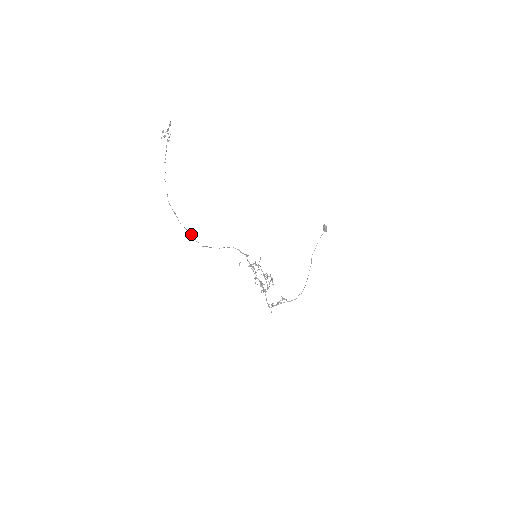
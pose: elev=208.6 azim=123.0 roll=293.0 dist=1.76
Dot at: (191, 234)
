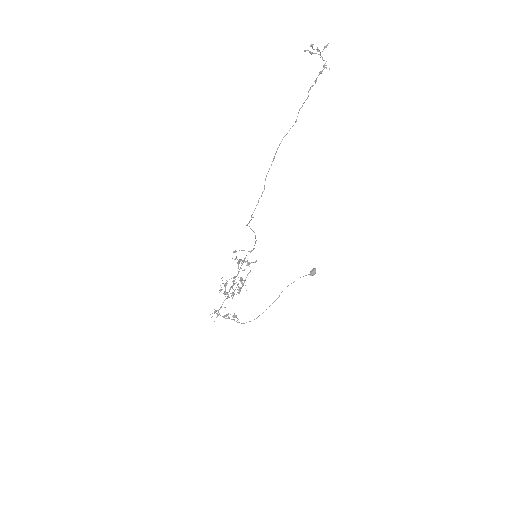
Dot at: occluded
